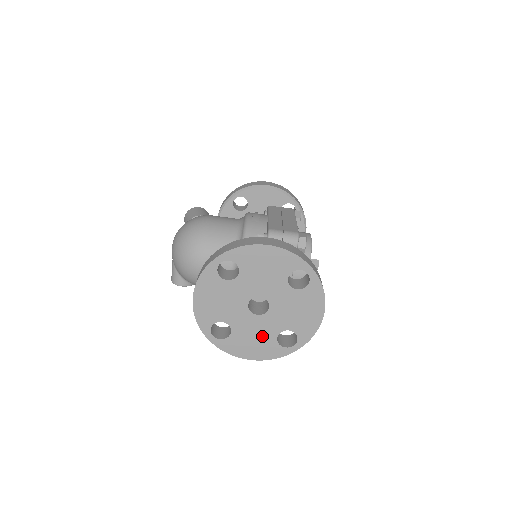
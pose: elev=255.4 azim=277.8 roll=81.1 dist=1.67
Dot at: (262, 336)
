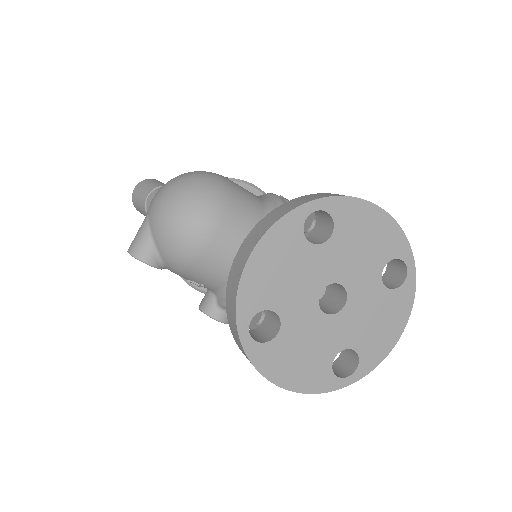
Dot at: (317, 351)
